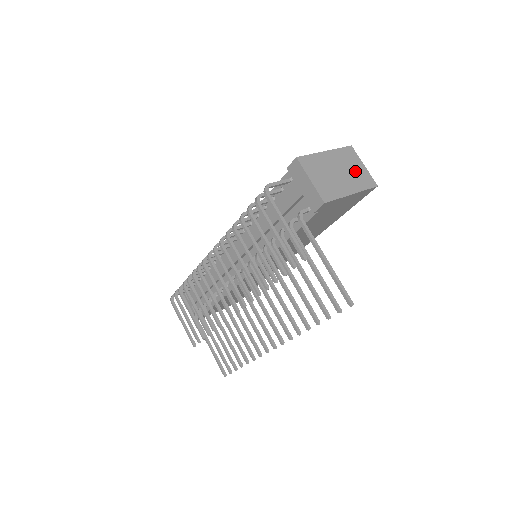
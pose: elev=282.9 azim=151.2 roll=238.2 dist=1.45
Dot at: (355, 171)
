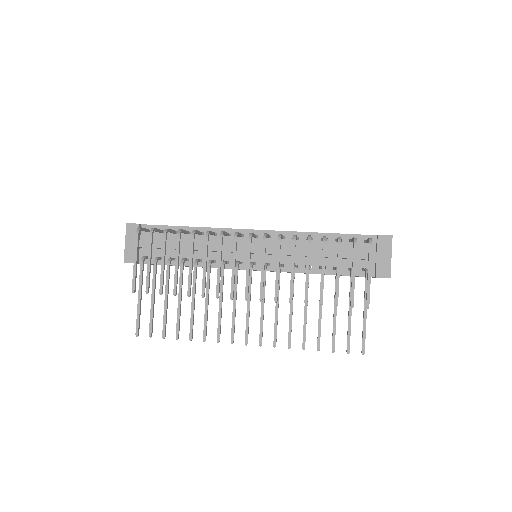
Dot at: occluded
